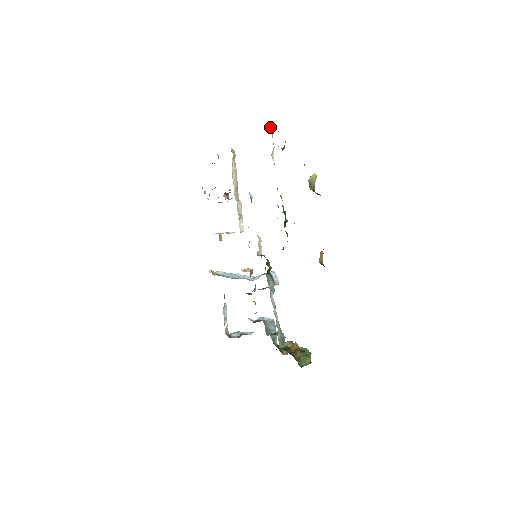
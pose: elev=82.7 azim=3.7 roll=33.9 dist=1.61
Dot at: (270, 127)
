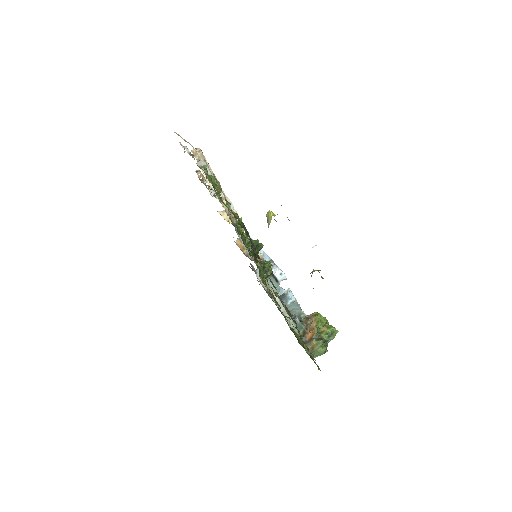
Dot at: (198, 163)
